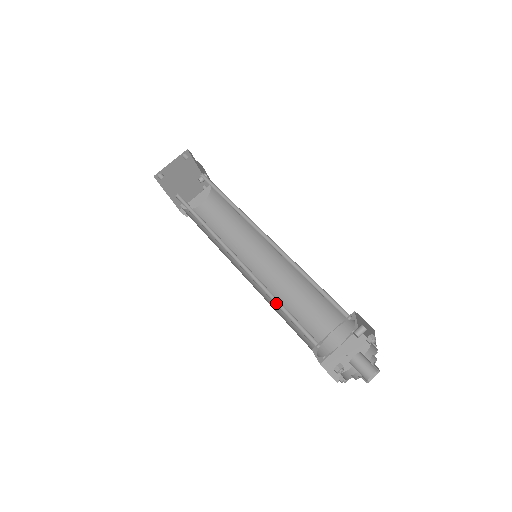
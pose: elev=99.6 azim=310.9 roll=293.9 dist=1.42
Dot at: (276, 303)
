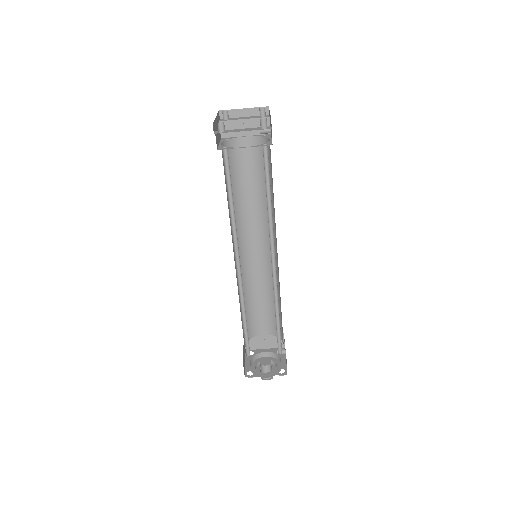
Dot at: (243, 315)
